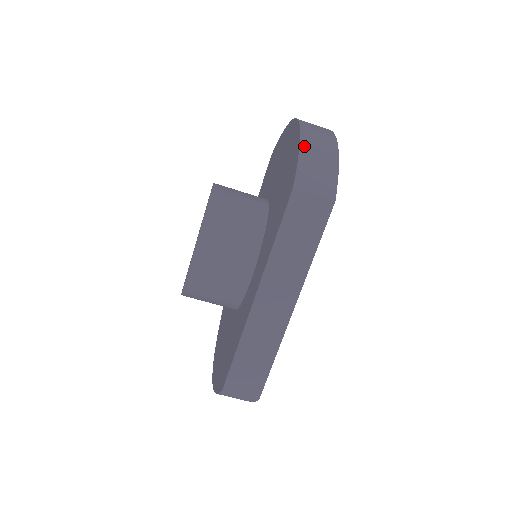
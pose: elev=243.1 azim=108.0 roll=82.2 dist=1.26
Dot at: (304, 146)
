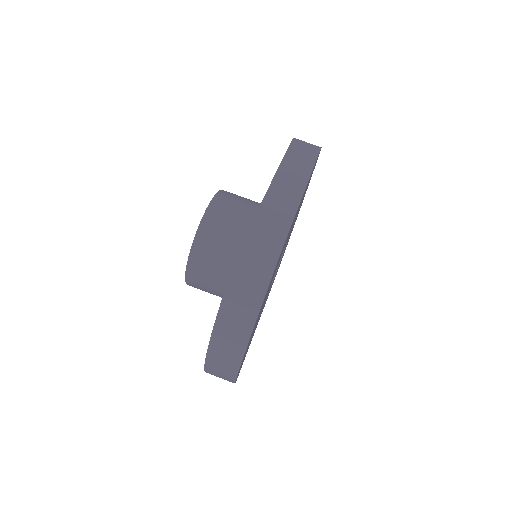
Dot at: occluded
